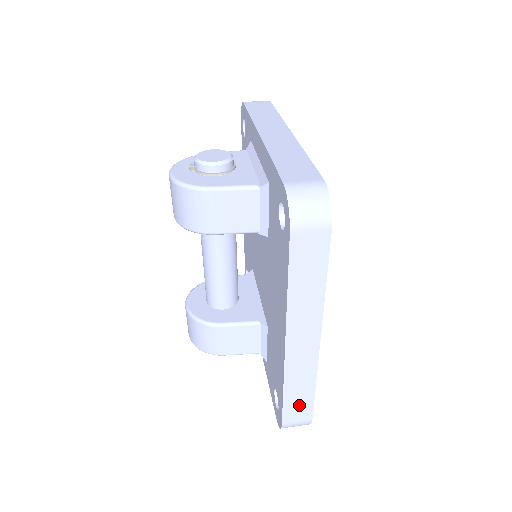
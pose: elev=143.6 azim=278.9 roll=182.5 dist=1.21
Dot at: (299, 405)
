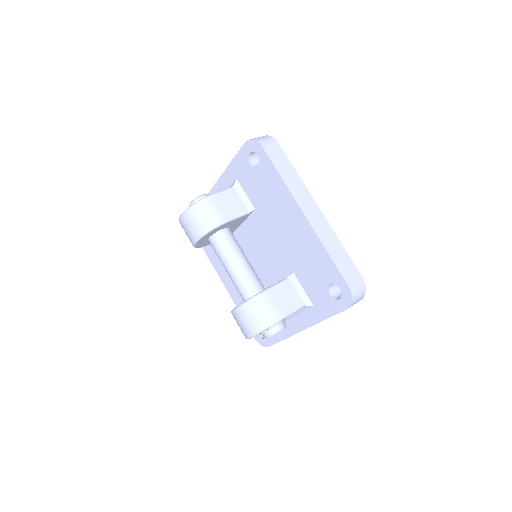
Dot at: (345, 265)
